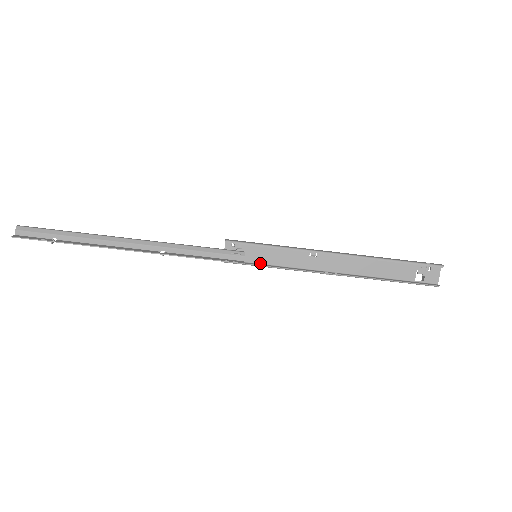
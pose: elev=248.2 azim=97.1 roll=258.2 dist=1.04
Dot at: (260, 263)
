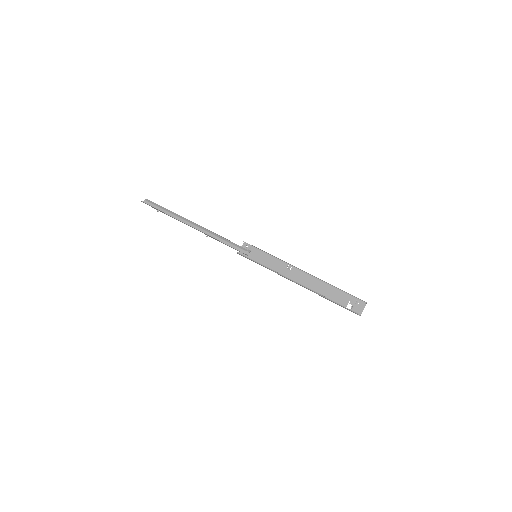
Dot at: (257, 262)
